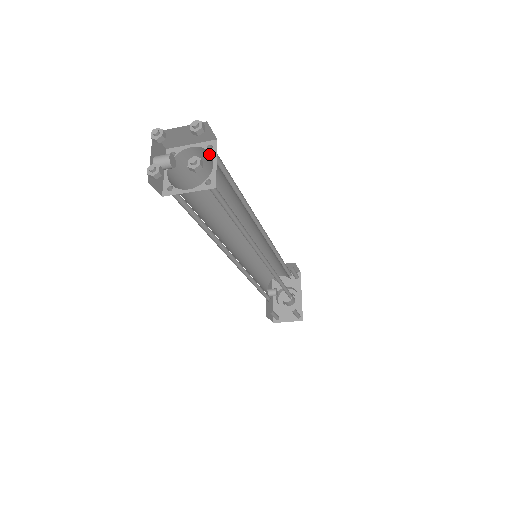
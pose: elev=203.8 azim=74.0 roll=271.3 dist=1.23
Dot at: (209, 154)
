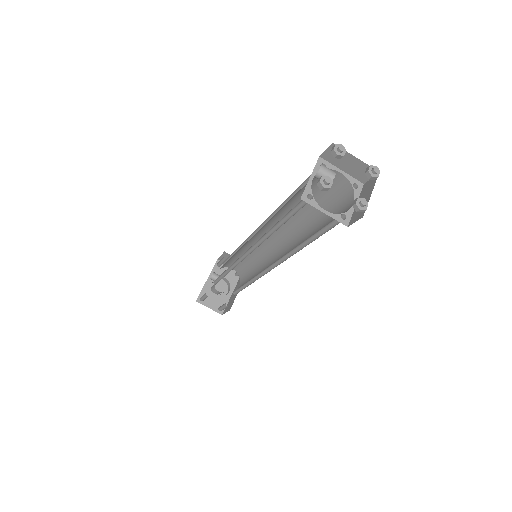
Dot at: (348, 189)
